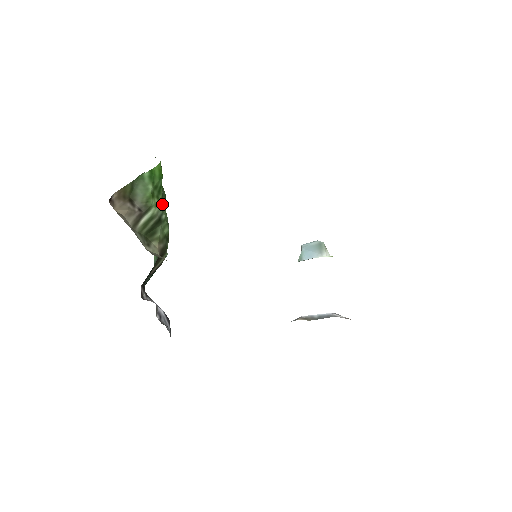
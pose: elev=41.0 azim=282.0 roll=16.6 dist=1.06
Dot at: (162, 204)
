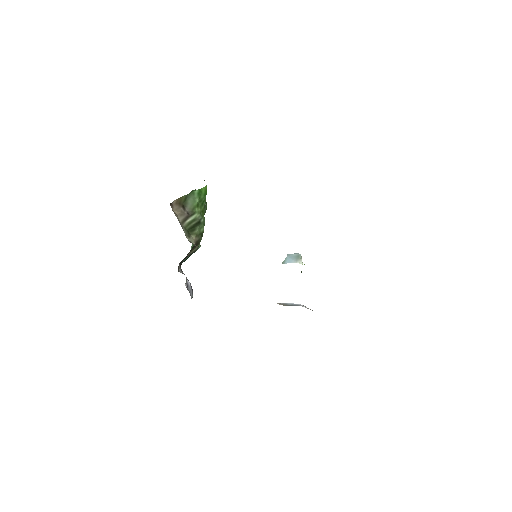
Dot at: (203, 212)
